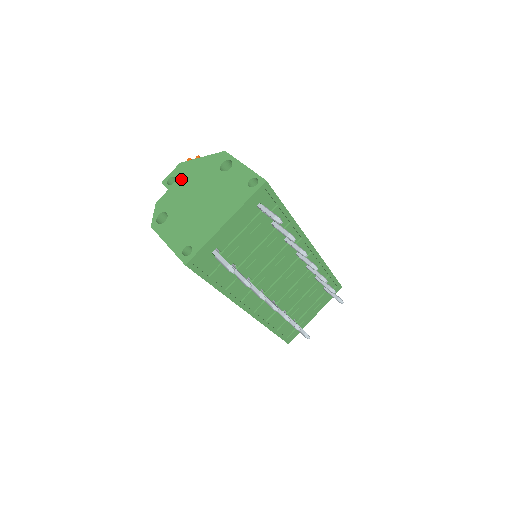
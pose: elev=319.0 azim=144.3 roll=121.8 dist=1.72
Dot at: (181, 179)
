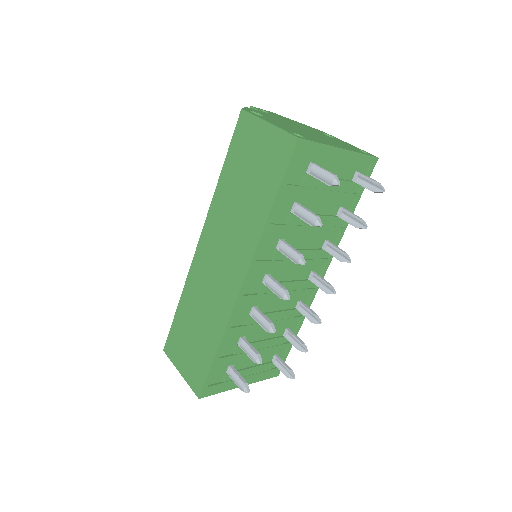
Dot at: (276, 115)
